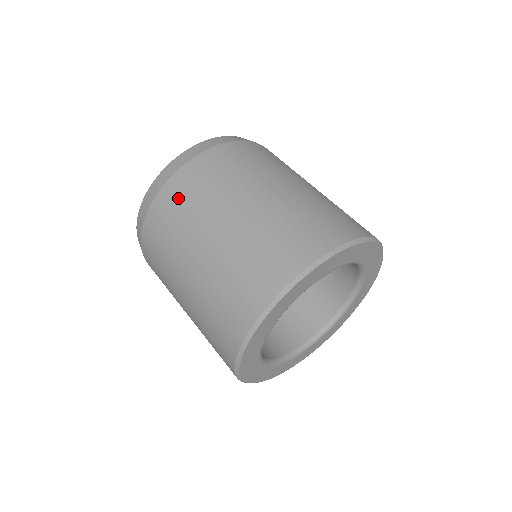
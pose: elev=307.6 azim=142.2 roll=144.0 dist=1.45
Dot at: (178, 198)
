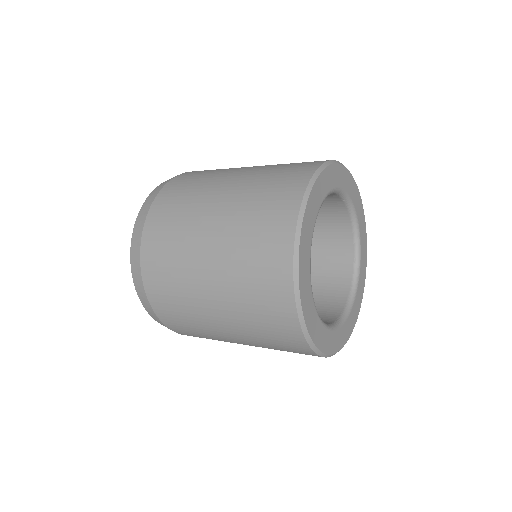
Dot at: (165, 218)
